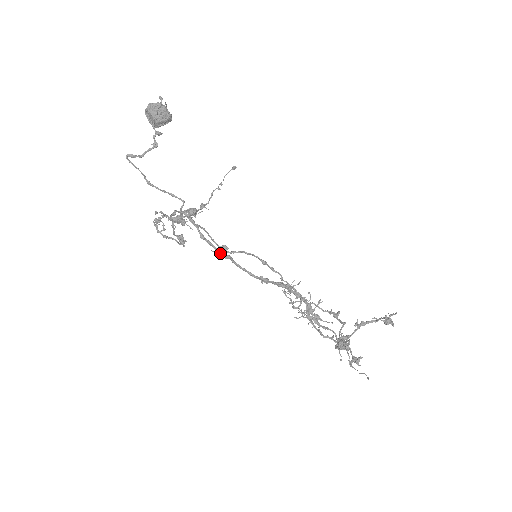
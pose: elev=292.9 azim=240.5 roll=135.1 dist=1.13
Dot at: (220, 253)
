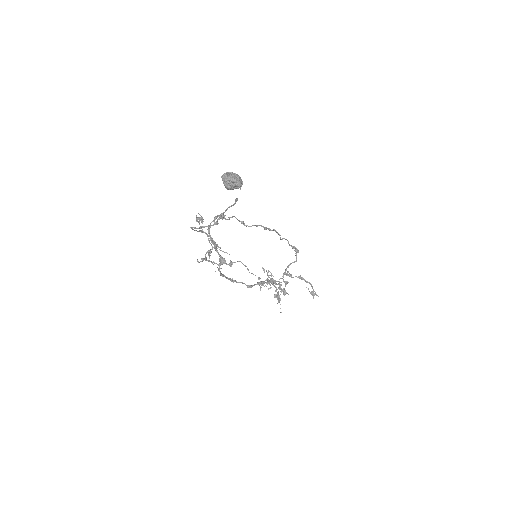
Dot at: (229, 279)
